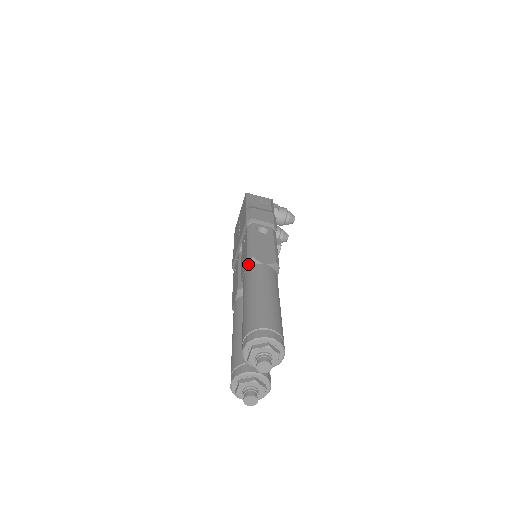
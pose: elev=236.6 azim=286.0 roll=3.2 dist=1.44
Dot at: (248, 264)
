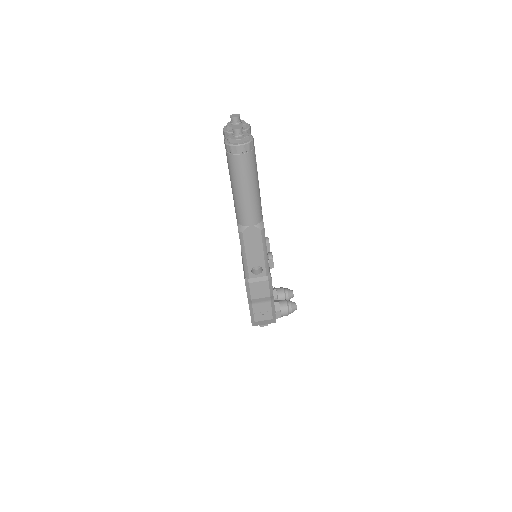
Dot at: occluded
